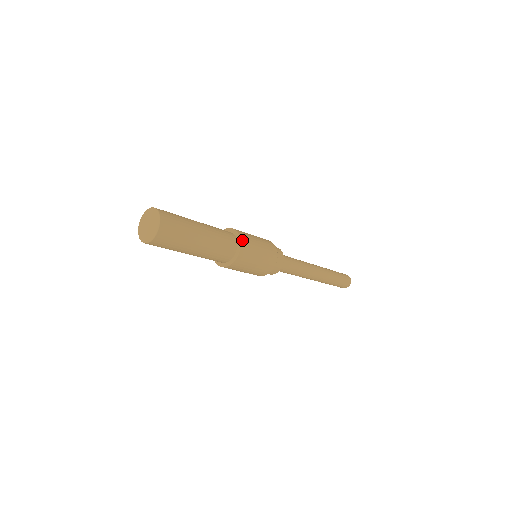
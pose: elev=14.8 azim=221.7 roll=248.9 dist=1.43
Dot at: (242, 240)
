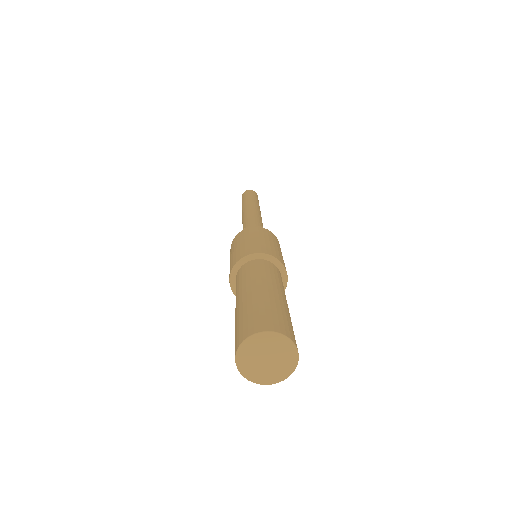
Dot at: (284, 290)
